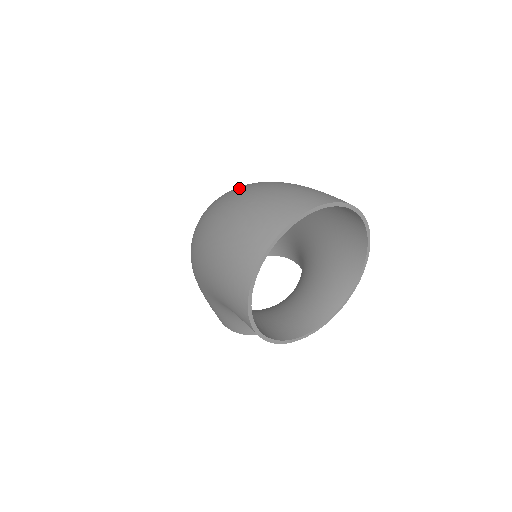
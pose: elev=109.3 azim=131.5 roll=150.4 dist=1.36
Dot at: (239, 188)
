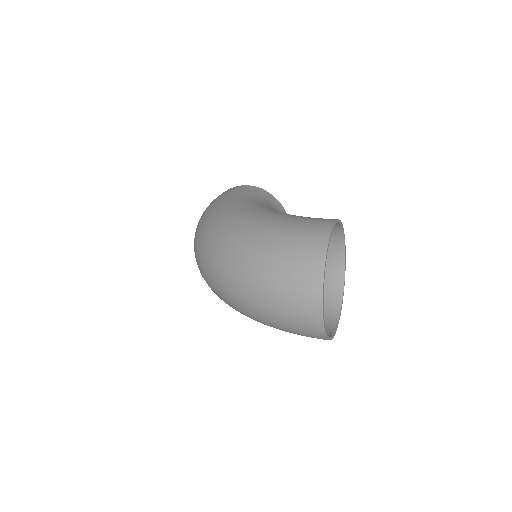
Dot at: (234, 278)
